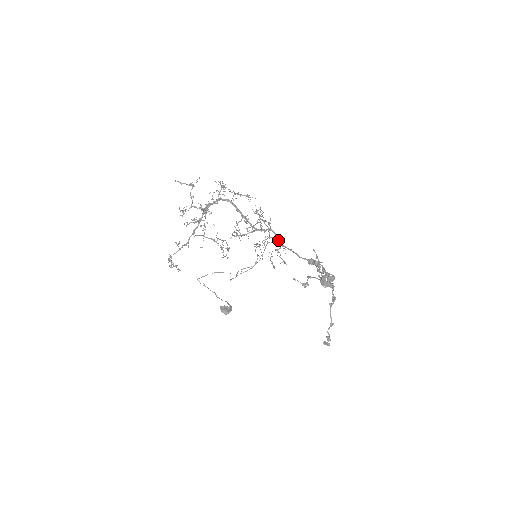
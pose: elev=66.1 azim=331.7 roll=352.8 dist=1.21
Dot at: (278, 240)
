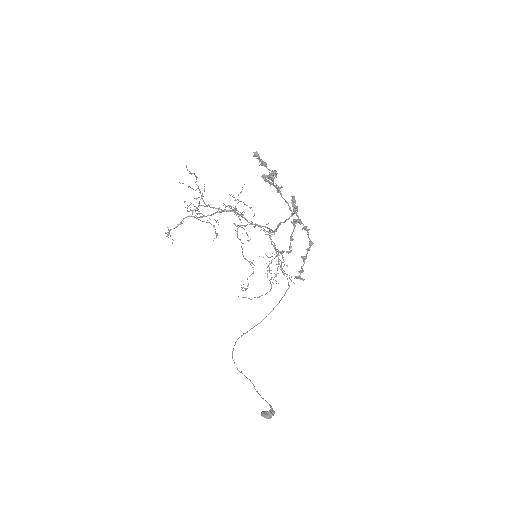
Dot at: occluded
